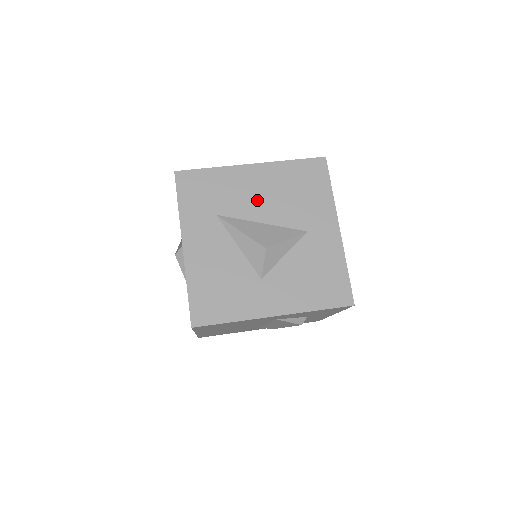
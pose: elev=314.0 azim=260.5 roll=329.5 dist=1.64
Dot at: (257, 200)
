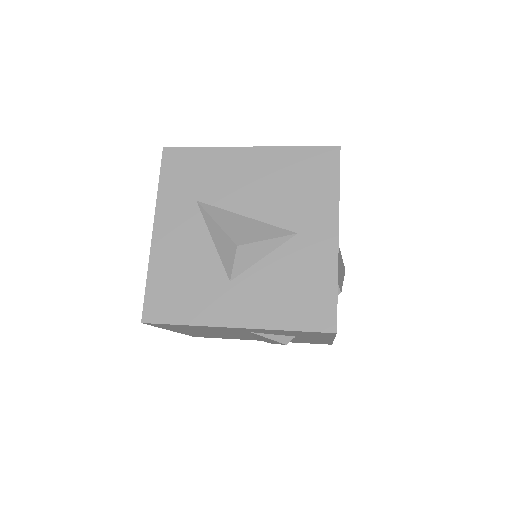
Dot at: (246, 189)
